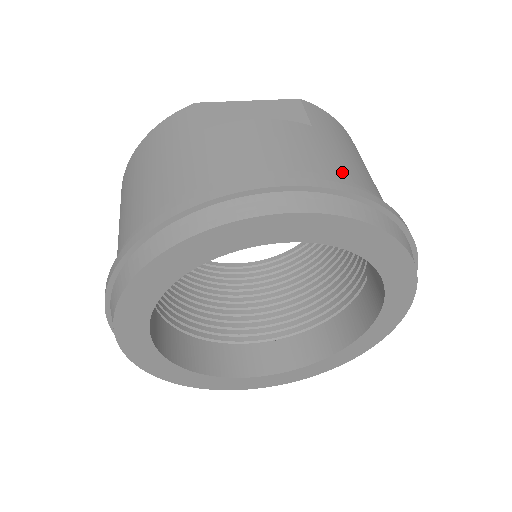
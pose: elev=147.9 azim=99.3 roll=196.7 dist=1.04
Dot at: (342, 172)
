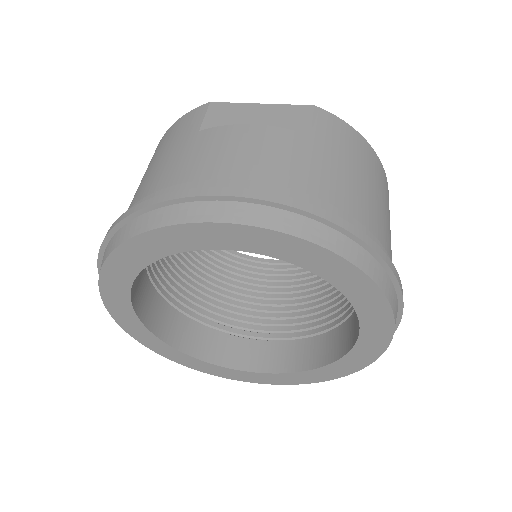
Dot at: (319, 188)
